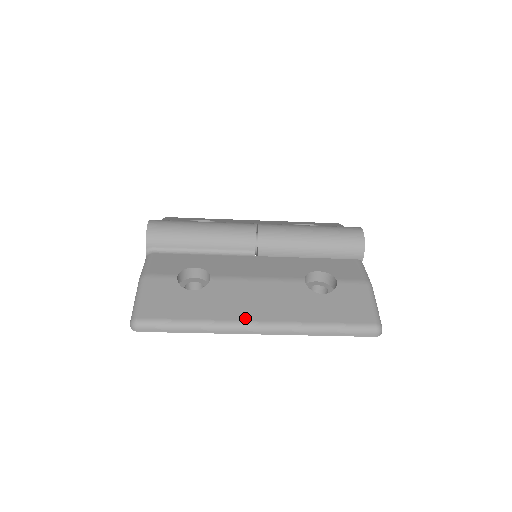
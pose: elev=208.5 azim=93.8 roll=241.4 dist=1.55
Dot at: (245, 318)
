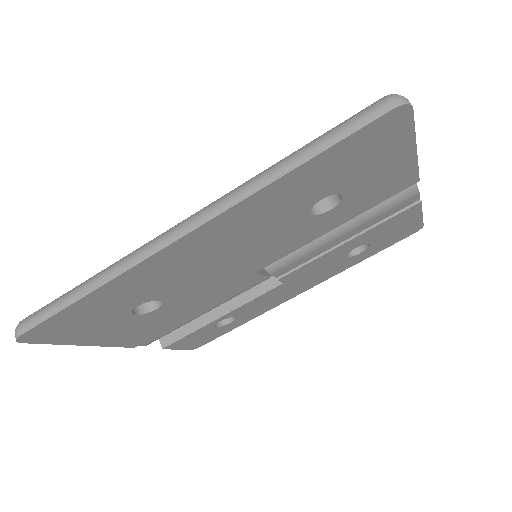
Dot at: occluded
